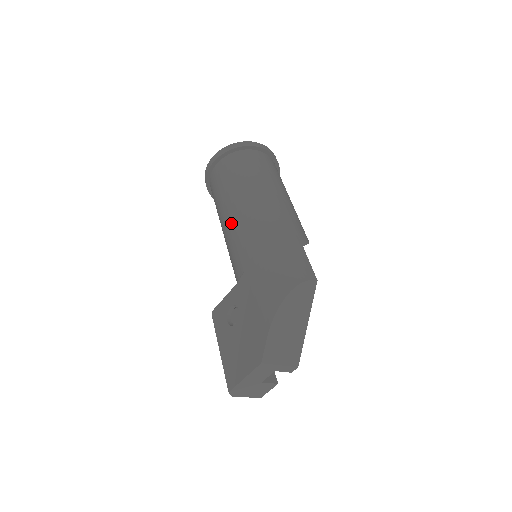
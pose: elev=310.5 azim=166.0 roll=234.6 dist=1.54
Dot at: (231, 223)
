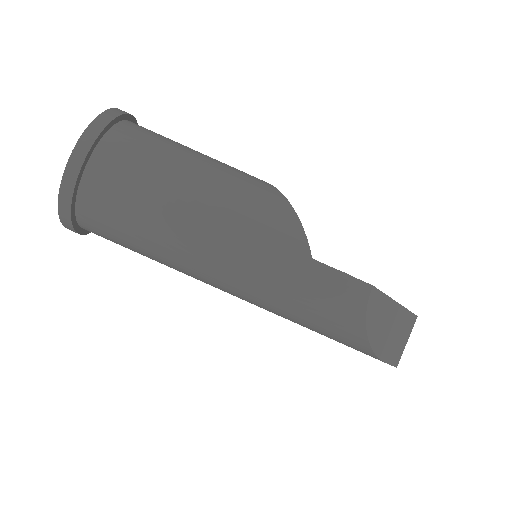
Dot at: occluded
